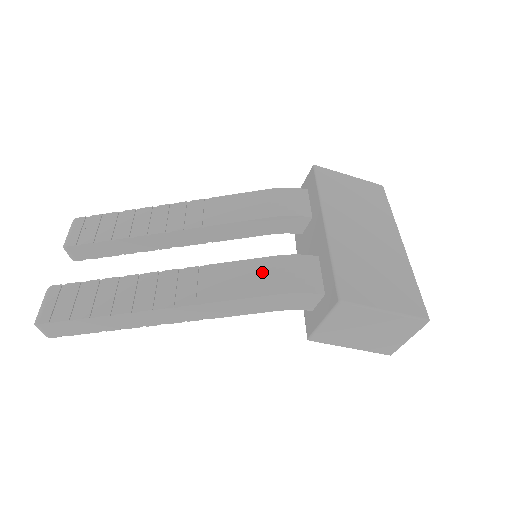
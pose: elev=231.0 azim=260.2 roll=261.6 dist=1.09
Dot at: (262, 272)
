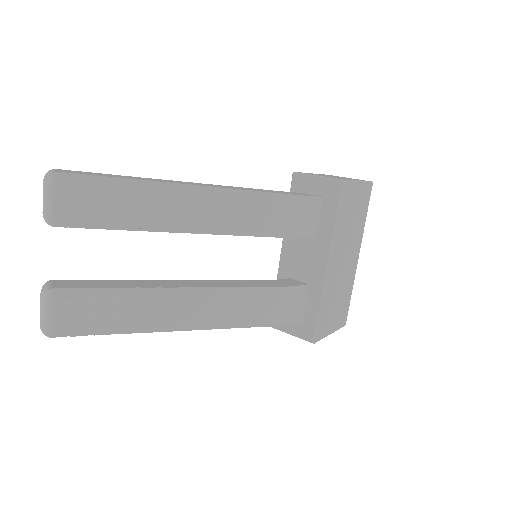
Dot at: (268, 303)
